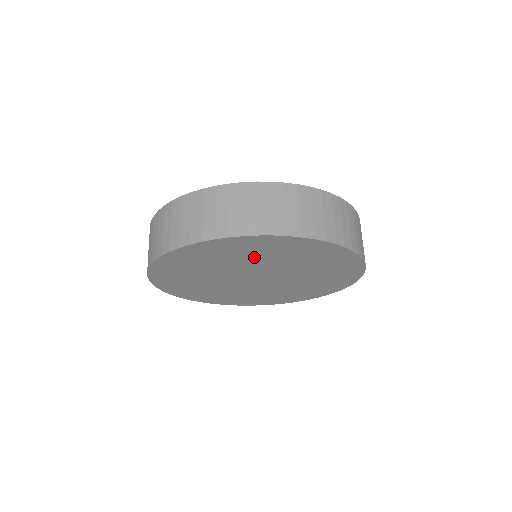
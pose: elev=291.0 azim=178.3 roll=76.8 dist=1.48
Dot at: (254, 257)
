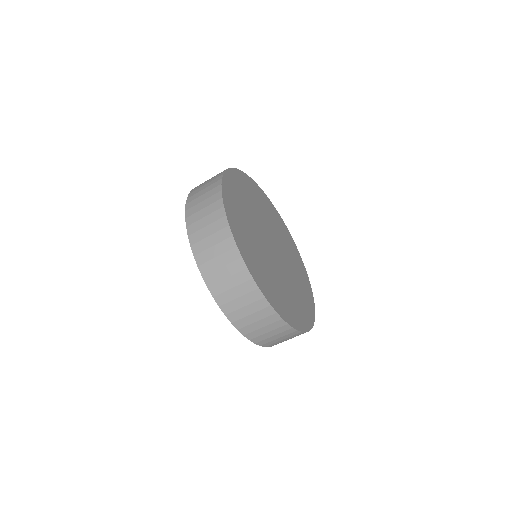
Dot at: occluded
